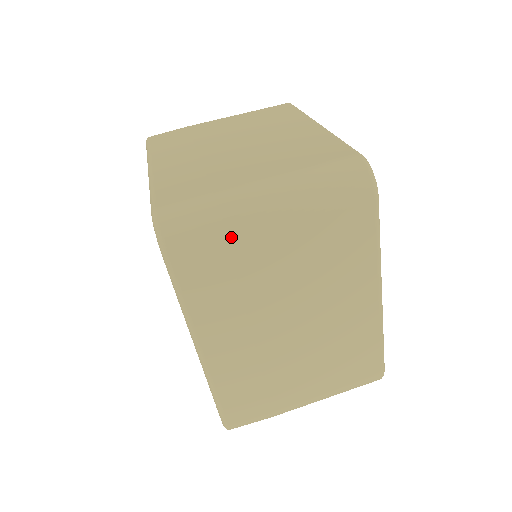
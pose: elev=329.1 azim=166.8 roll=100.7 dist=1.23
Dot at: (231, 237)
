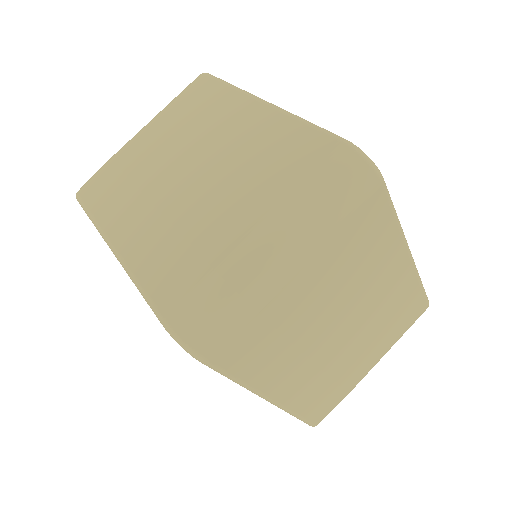
Dot at: (260, 307)
